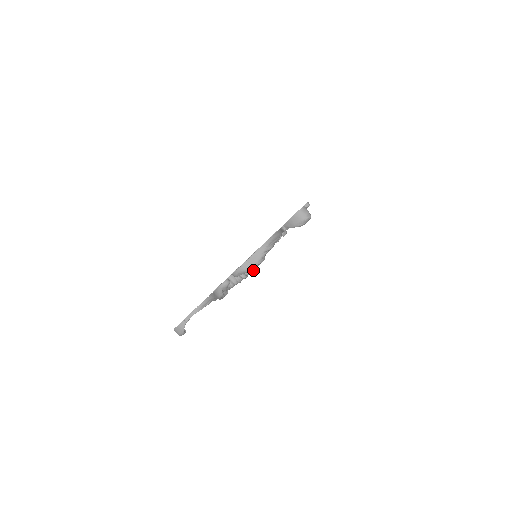
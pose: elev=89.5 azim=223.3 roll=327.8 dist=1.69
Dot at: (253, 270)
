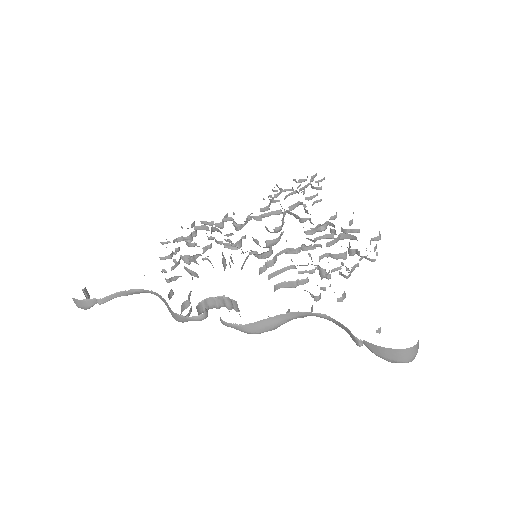
Dot at: occluded
